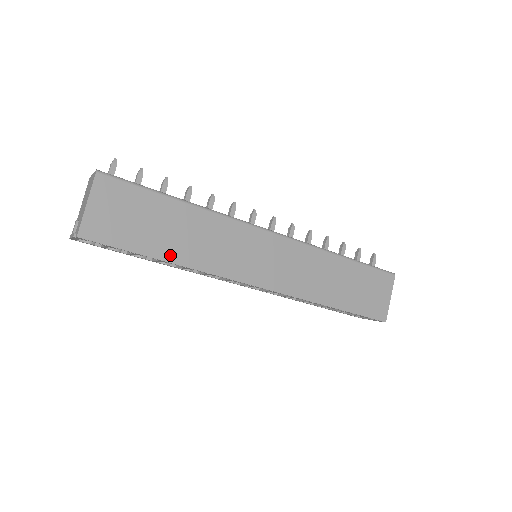
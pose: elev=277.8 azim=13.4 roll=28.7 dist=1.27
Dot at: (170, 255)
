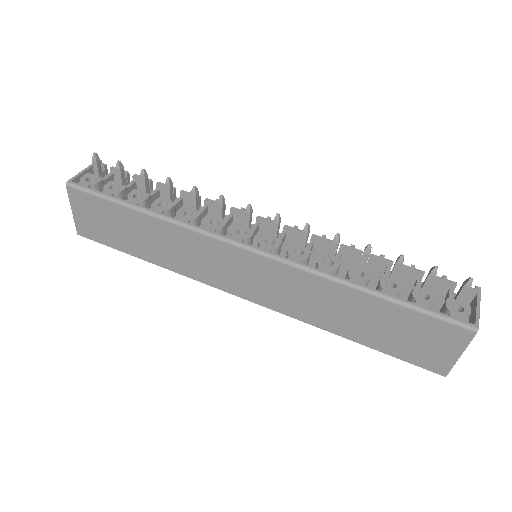
Dot at: (148, 256)
